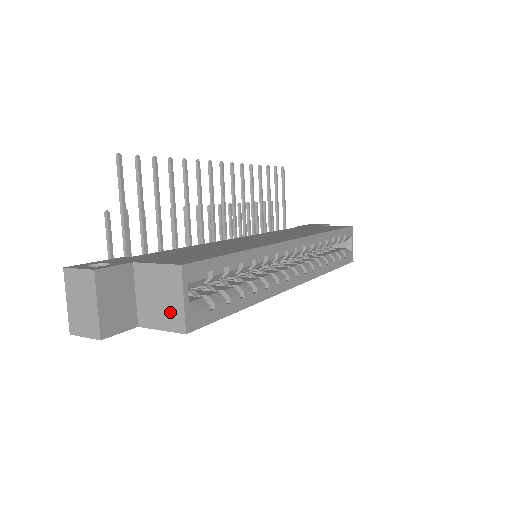
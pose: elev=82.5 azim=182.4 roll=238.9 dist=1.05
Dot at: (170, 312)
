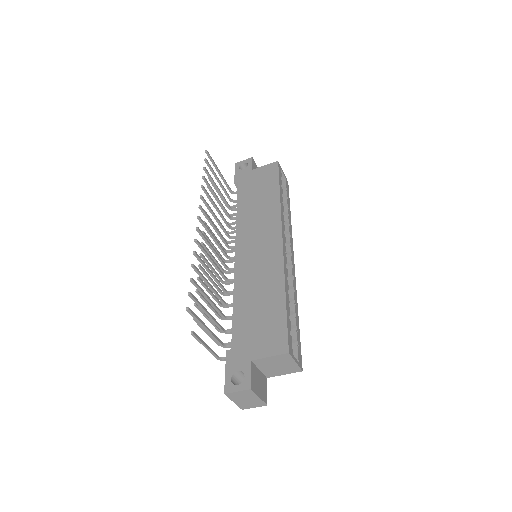
Dot at: (288, 368)
